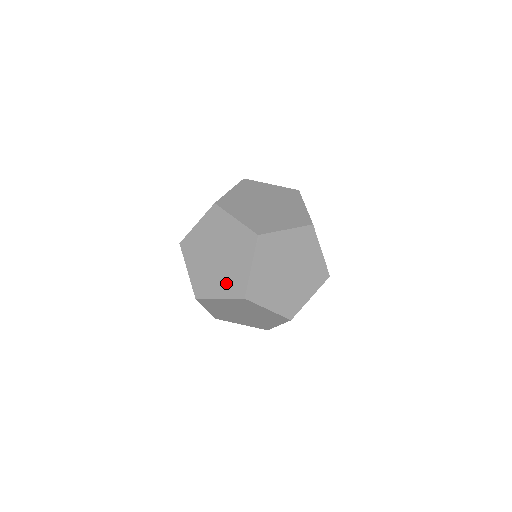
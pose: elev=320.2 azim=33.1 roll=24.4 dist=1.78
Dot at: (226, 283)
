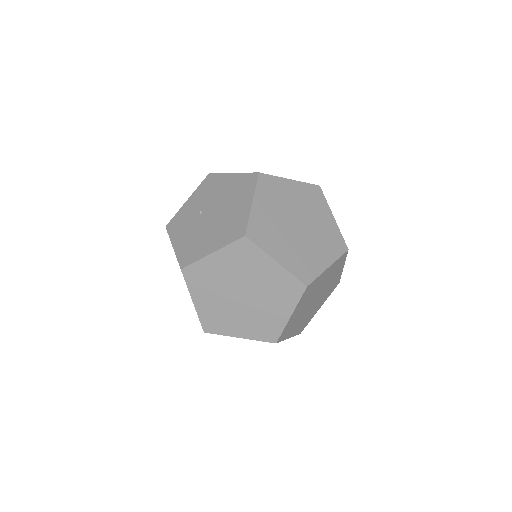
Dot at: (252, 325)
